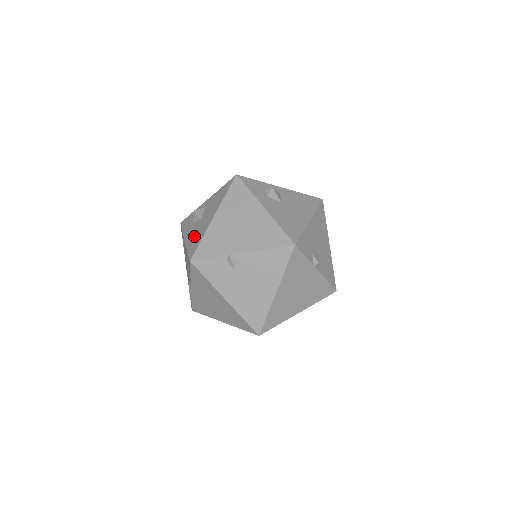
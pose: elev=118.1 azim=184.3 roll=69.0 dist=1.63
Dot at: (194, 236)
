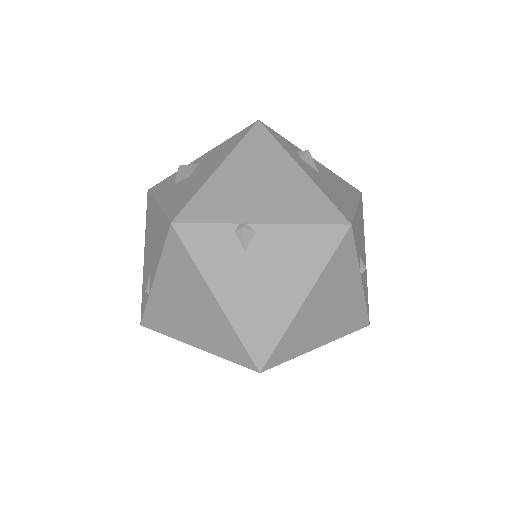
Dot at: (178, 195)
